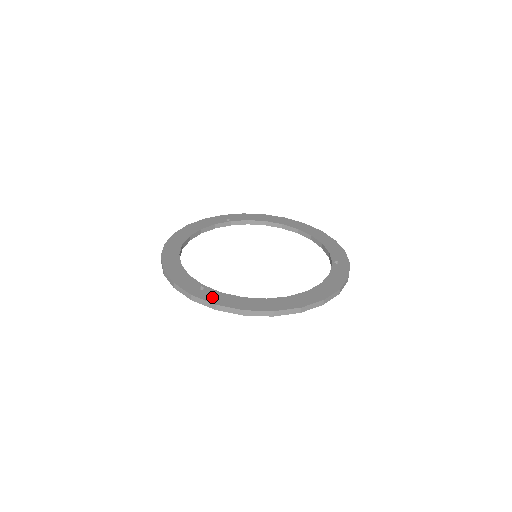
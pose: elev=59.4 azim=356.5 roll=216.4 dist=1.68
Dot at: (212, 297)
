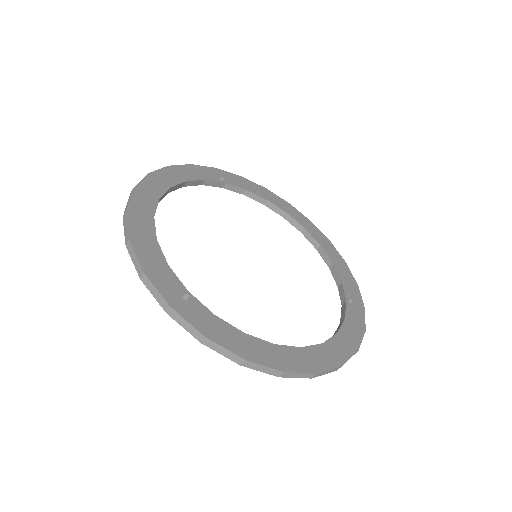
Dot at: (201, 320)
